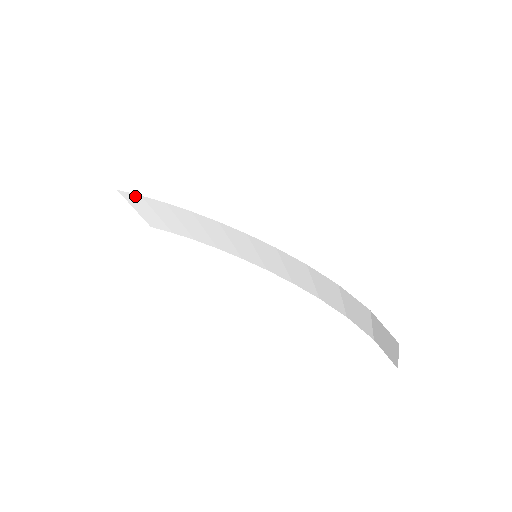
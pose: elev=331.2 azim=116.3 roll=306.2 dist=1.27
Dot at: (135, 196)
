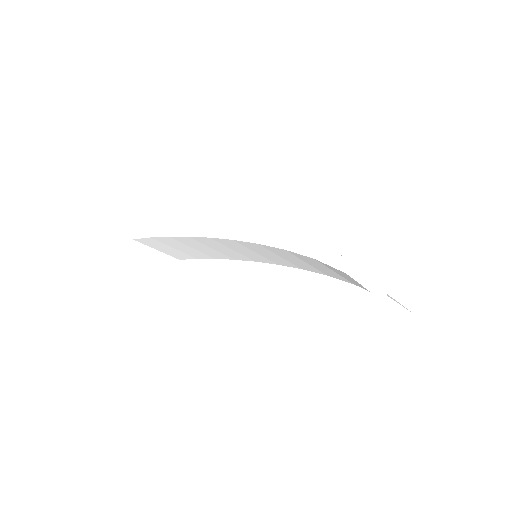
Dot at: (148, 239)
